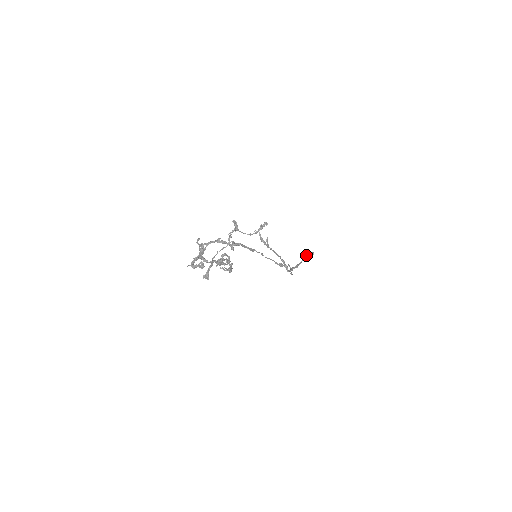
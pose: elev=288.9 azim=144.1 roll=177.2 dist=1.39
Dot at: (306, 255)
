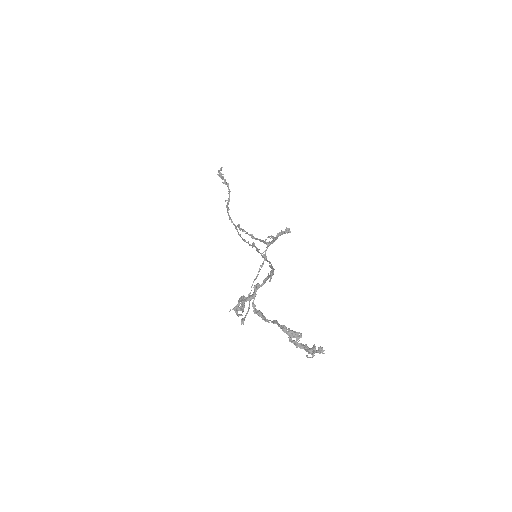
Dot at: occluded
